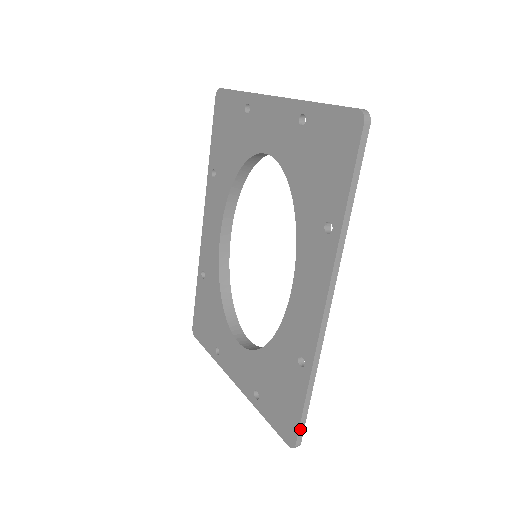
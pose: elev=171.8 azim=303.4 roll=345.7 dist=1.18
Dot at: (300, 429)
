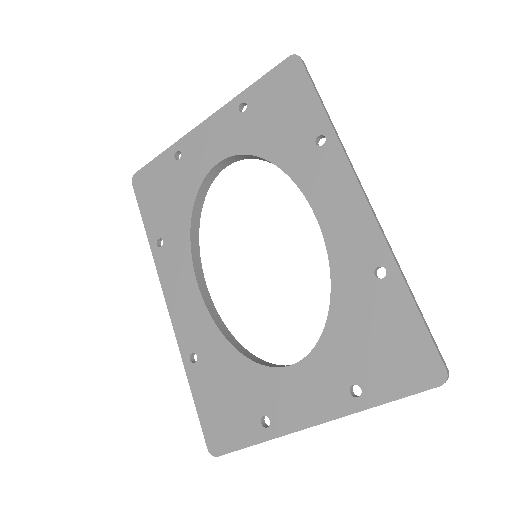
Dot at: (435, 345)
